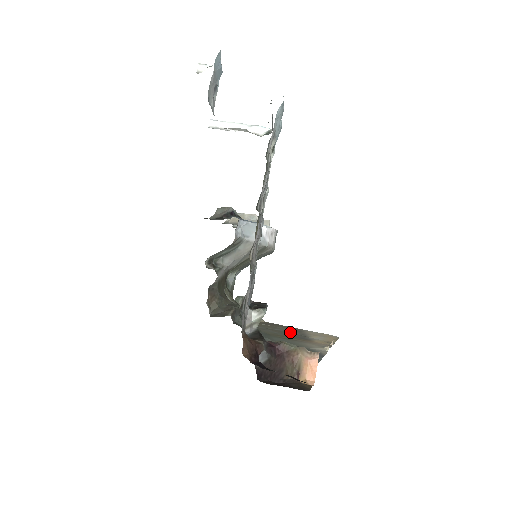
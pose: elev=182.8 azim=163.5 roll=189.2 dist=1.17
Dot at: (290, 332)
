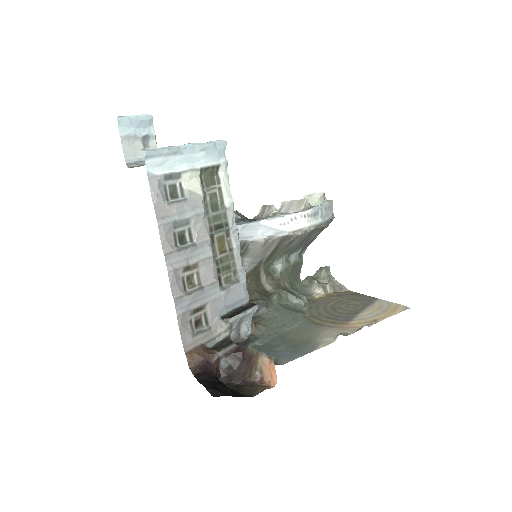
Dot at: (346, 308)
